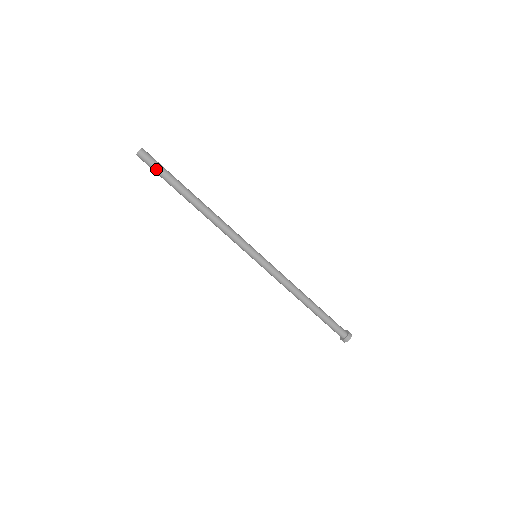
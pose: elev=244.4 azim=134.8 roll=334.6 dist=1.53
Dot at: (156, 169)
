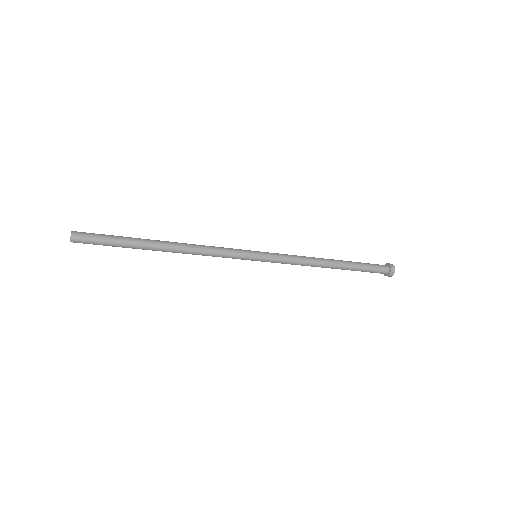
Dot at: occluded
